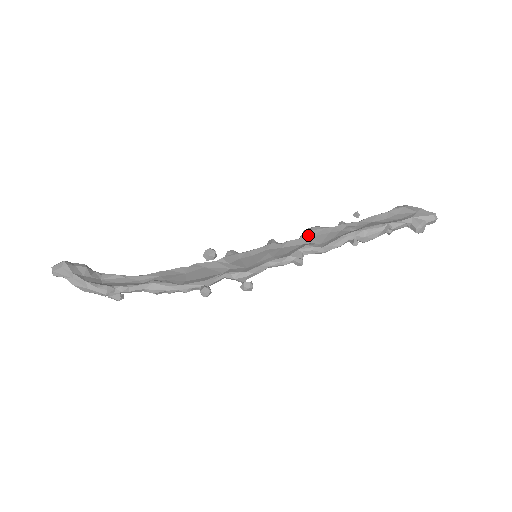
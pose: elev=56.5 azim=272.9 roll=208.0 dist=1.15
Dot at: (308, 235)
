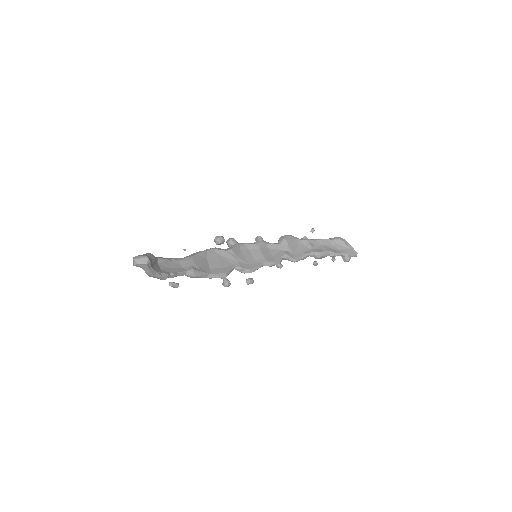
Dot at: (286, 244)
